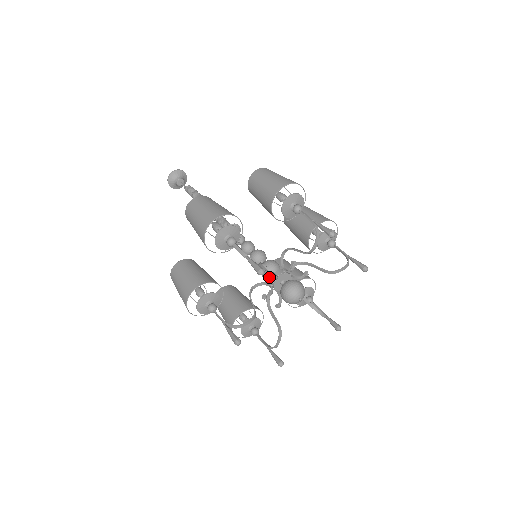
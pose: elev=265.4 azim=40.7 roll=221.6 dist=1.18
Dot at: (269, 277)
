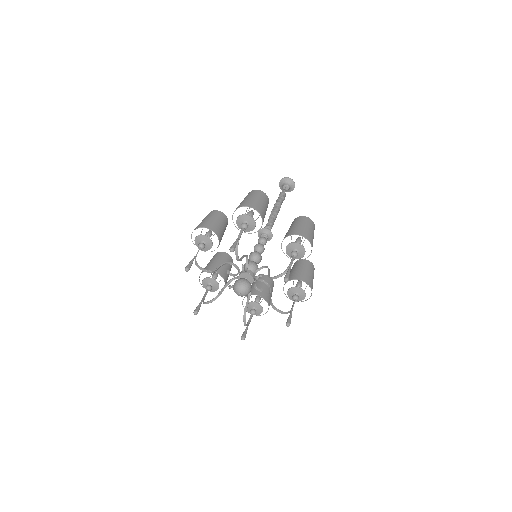
Dot at: occluded
